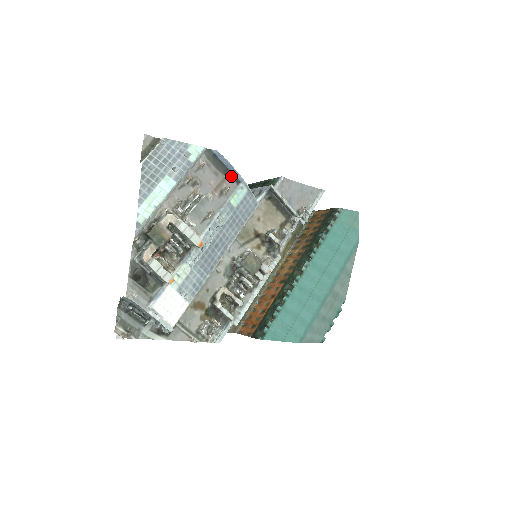
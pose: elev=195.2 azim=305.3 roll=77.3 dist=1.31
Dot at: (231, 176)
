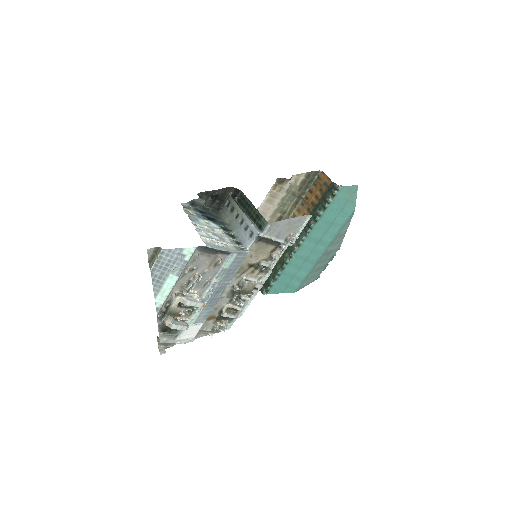
Dot at: (222, 252)
